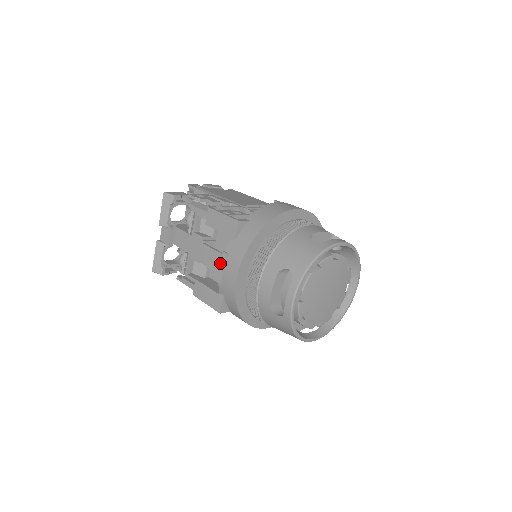
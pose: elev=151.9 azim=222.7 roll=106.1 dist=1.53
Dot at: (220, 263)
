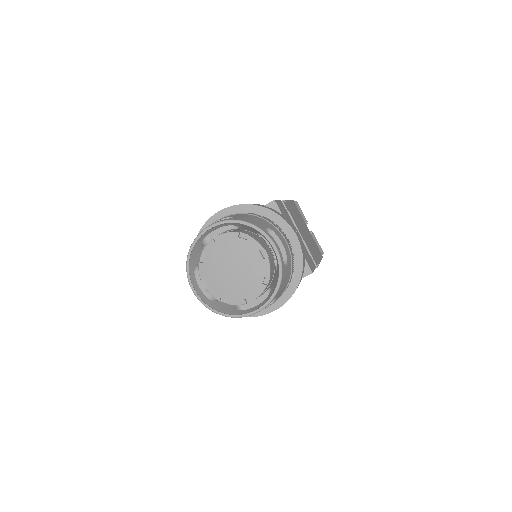
Dot at: occluded
